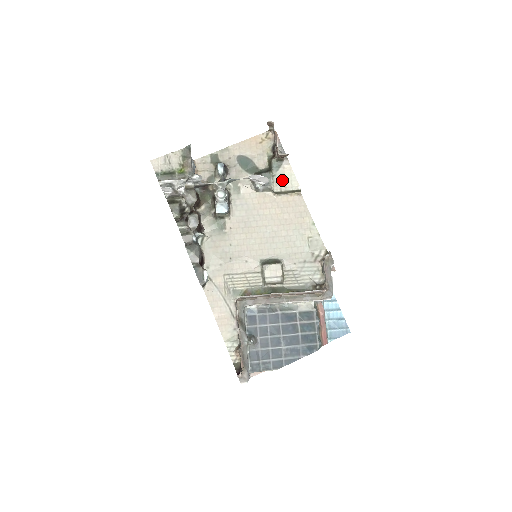
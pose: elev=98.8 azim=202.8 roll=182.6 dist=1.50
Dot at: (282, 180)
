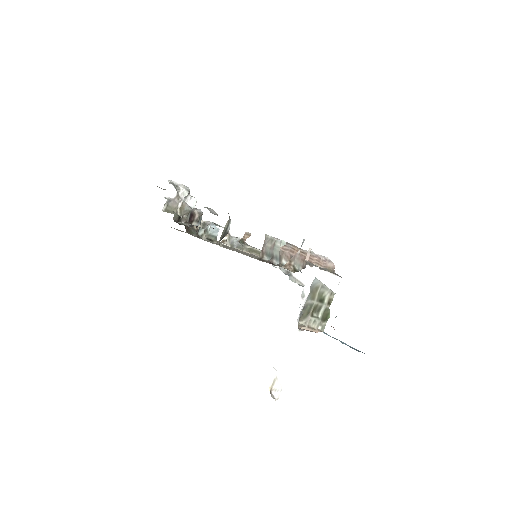
Dot at: occluded
